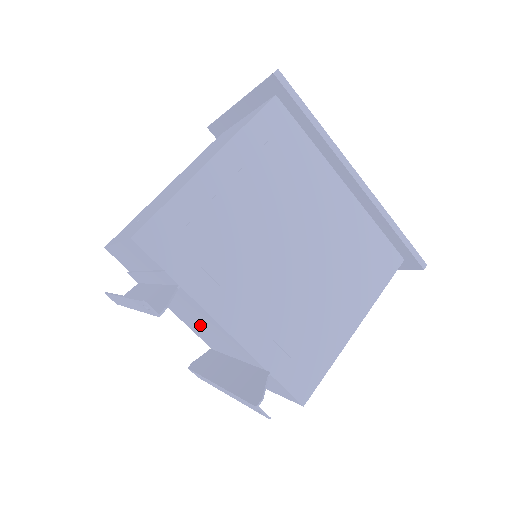
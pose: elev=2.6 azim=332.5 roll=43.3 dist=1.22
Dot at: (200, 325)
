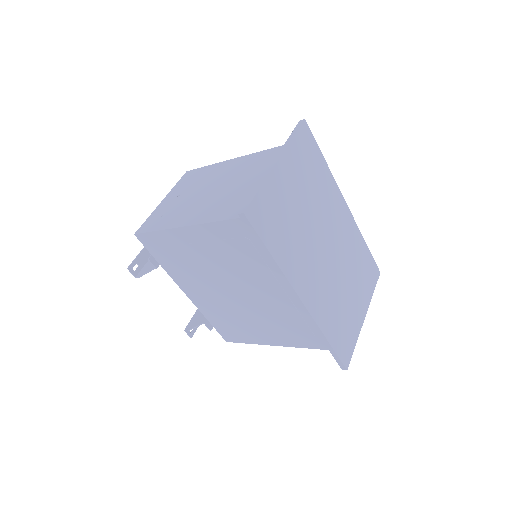
Dot at: occluded
